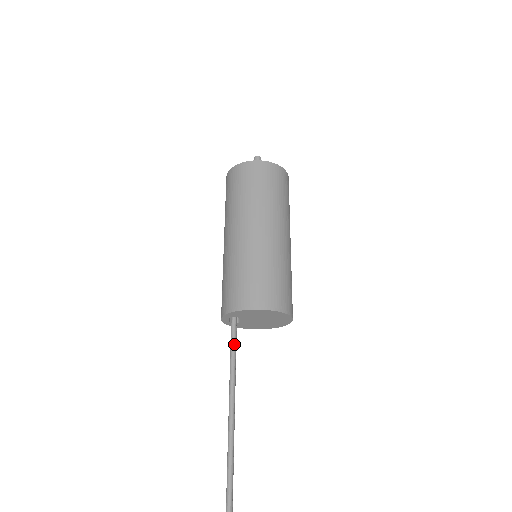
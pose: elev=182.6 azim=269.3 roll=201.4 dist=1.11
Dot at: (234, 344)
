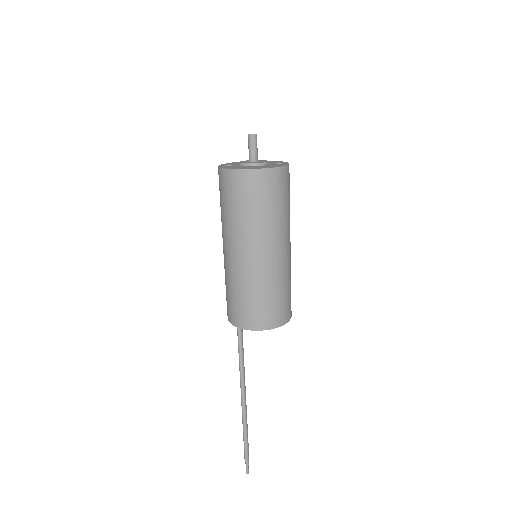
Dot at: (241, 340)
